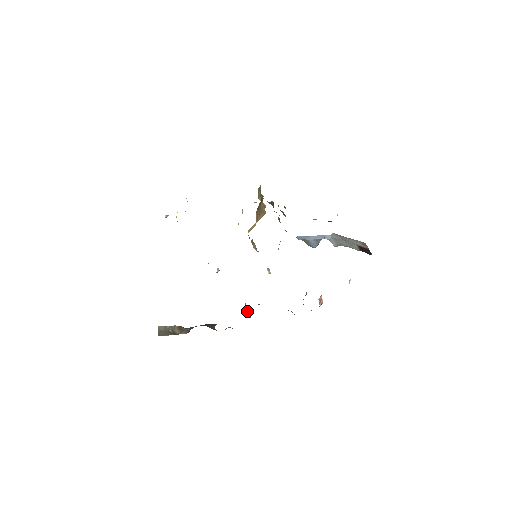
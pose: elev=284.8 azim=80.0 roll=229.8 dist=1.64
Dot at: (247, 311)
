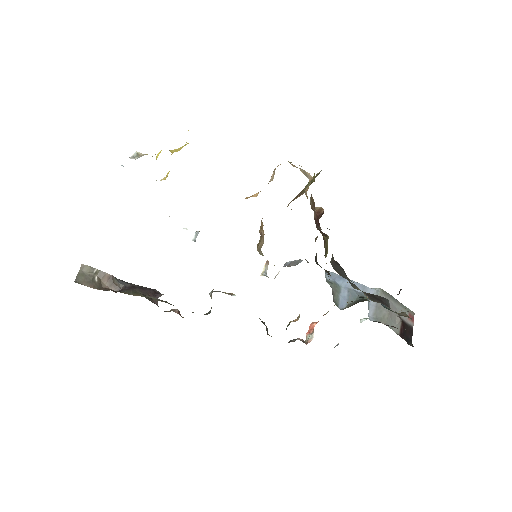
Dot at: (211, 297)
